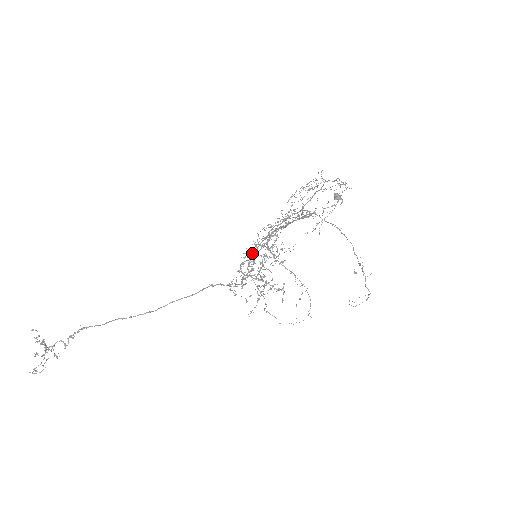
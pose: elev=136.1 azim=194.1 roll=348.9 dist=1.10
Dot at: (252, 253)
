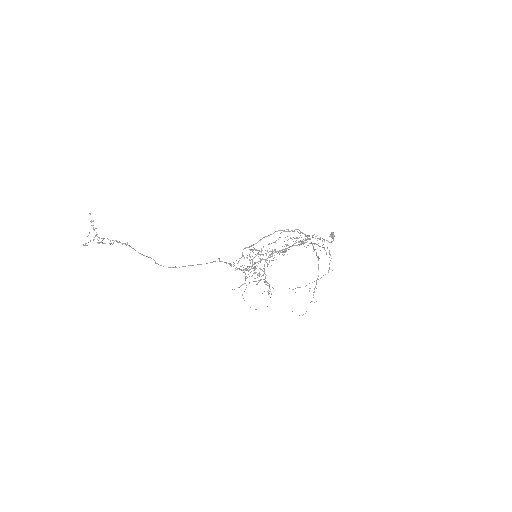
Dot at: occluded
